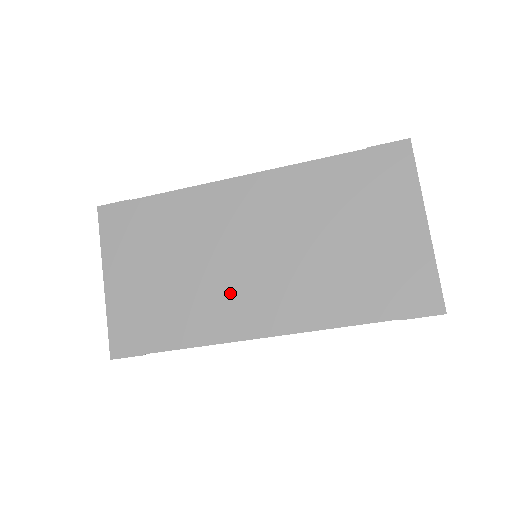
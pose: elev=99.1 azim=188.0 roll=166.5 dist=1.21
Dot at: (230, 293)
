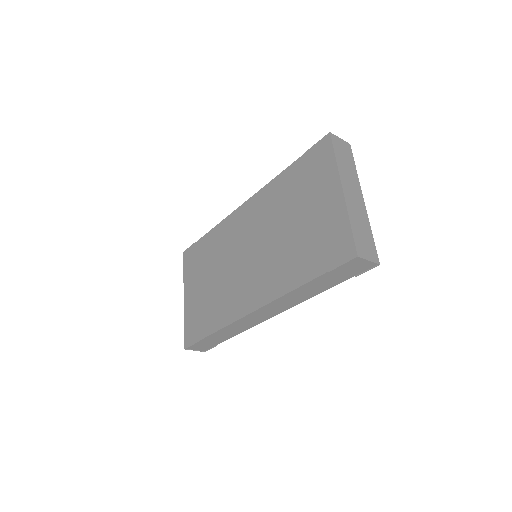
Dot at: (237, 285)
